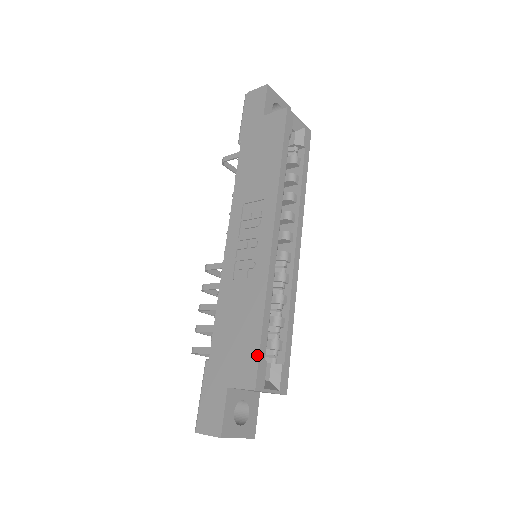
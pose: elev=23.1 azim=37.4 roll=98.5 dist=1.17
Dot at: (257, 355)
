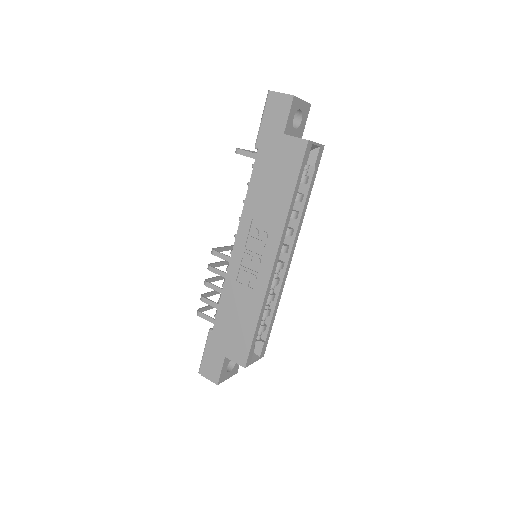
Dot at: (249, 347)
